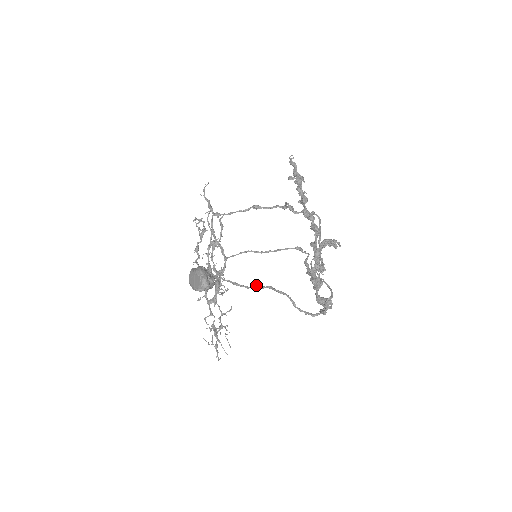
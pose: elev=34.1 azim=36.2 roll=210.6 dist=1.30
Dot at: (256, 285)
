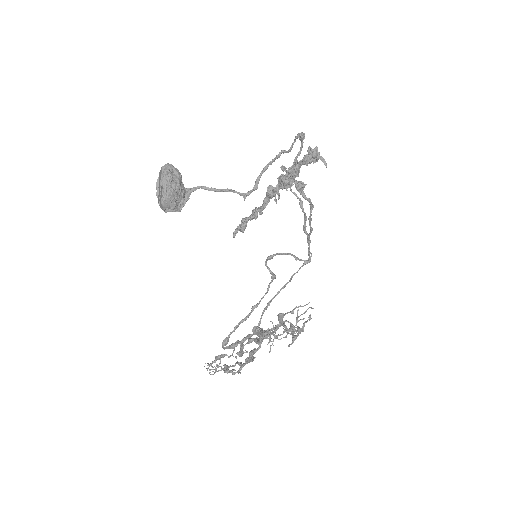
Dot at: (244, 199)
